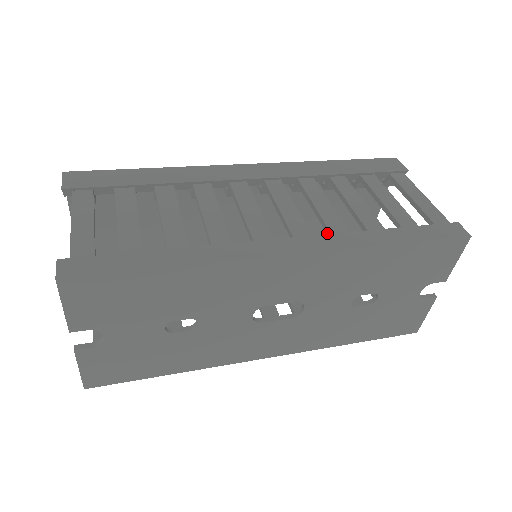
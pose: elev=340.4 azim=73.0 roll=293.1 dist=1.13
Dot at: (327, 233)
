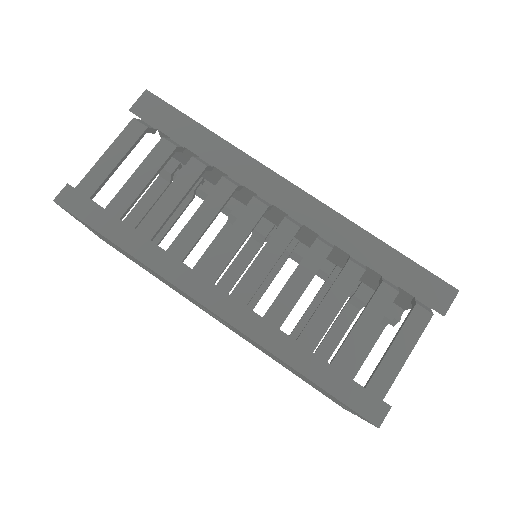
Dot at: (266, 312)
